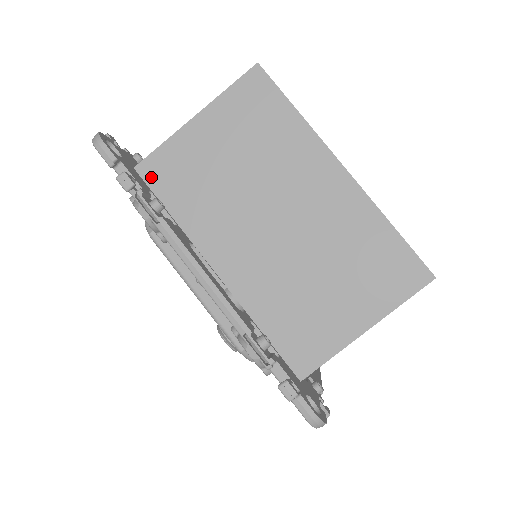
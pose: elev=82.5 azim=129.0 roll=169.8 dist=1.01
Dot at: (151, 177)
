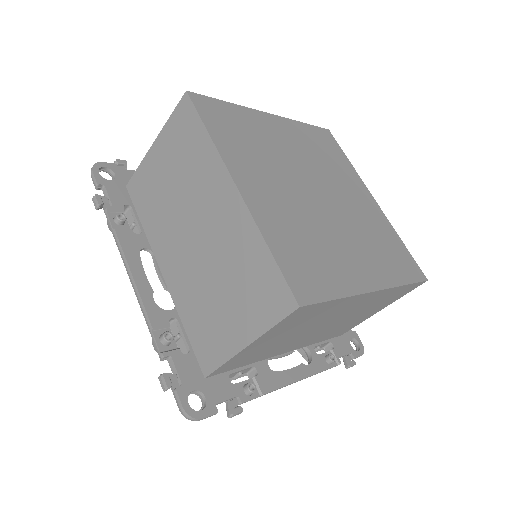
Dot at: (133, 194)
